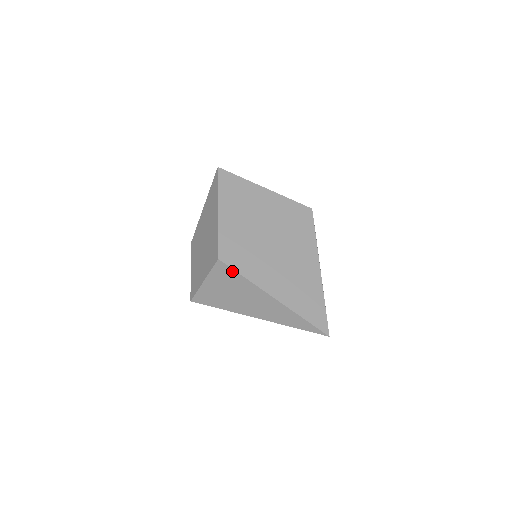
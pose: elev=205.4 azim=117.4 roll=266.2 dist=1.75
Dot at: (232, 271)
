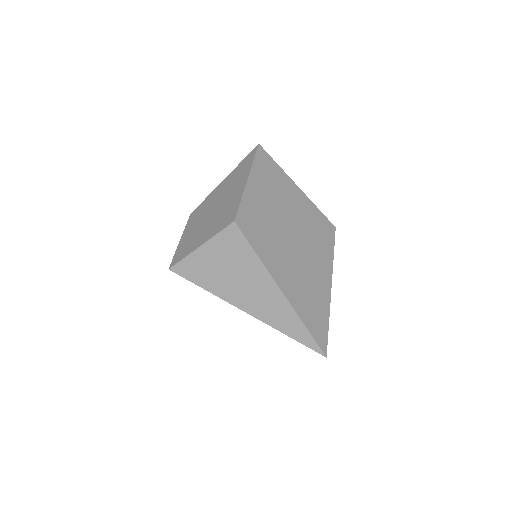
Dot at: (244, 241)
